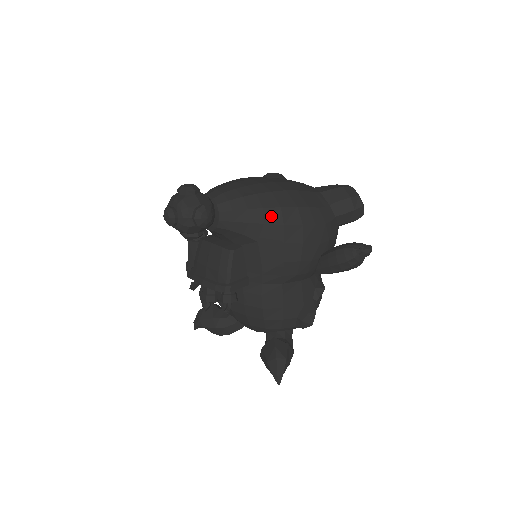
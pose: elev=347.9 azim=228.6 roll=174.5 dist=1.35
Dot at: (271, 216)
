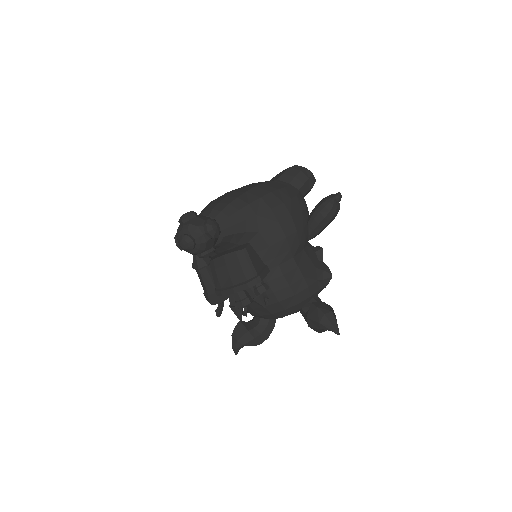
Dot at: (258, 207)
